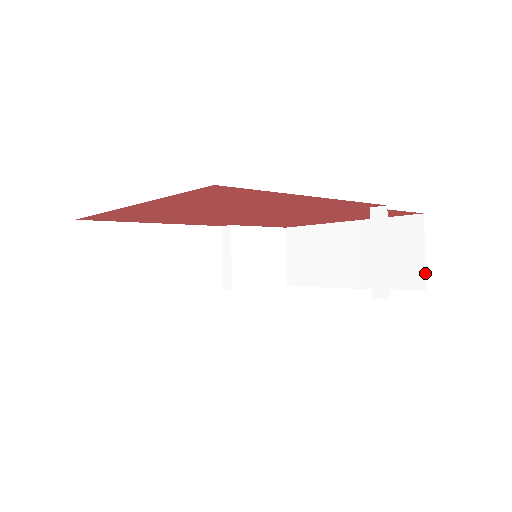
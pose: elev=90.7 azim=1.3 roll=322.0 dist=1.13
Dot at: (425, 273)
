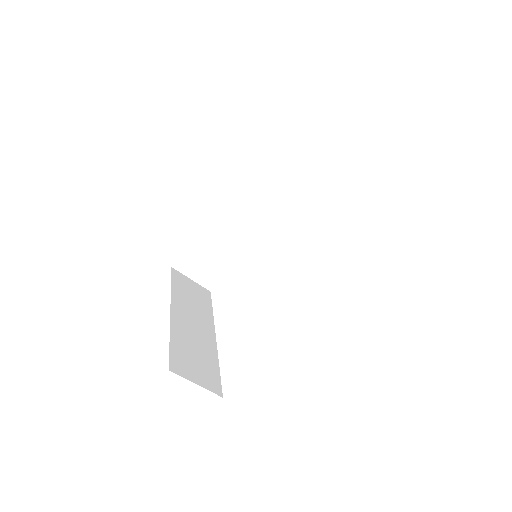
Dot at: occluded
